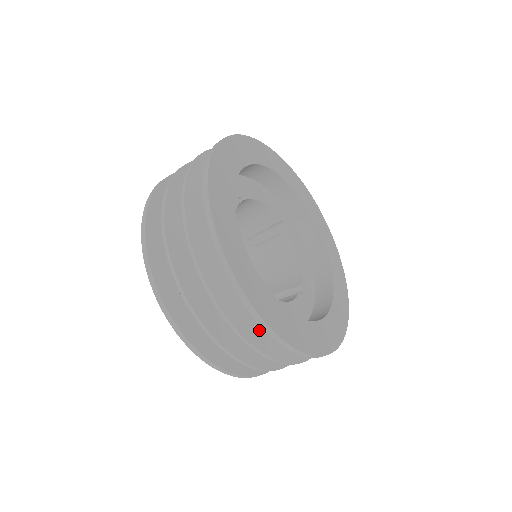
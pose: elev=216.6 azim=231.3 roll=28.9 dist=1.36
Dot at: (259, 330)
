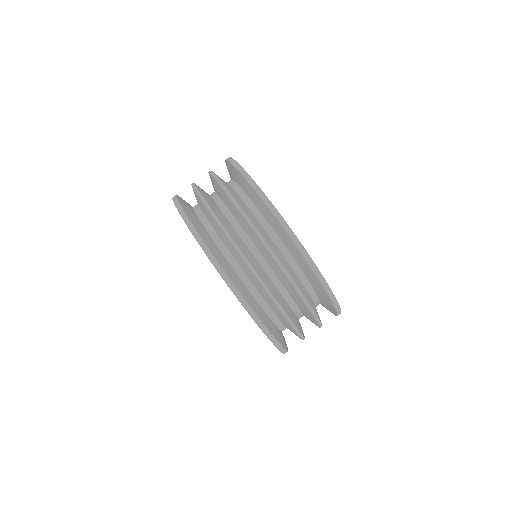
Dot at: (271, 243)
